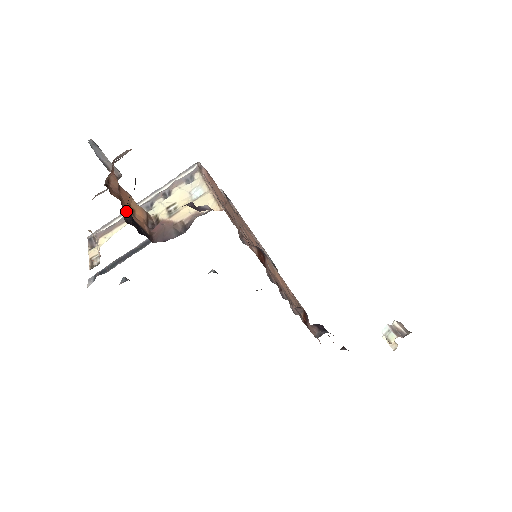
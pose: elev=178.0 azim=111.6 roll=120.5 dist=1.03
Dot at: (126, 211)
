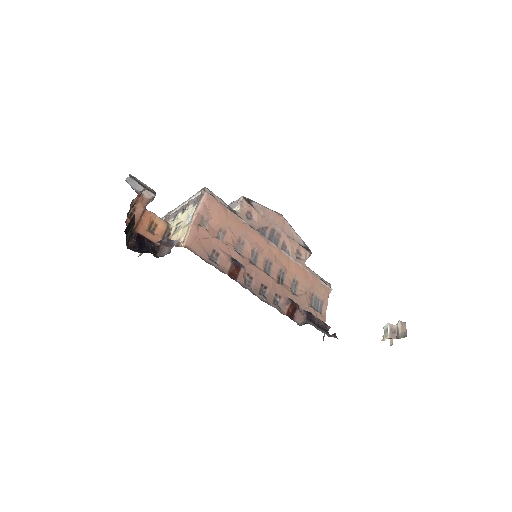
Dot at: (140, 233)
